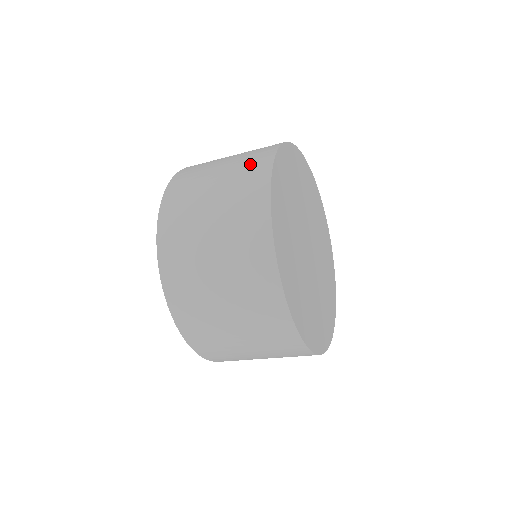
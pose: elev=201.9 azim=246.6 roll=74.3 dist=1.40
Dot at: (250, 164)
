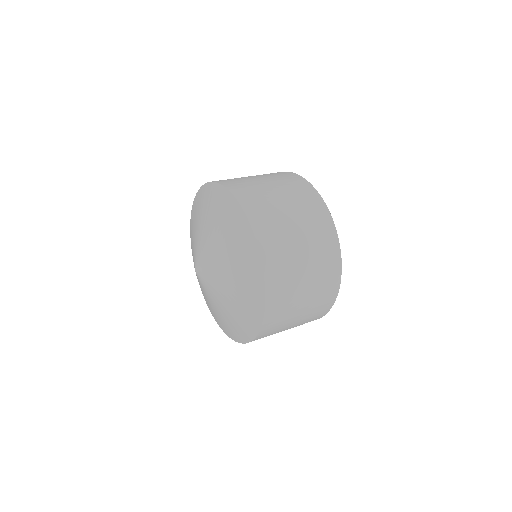
Dot at: (327, 266)
